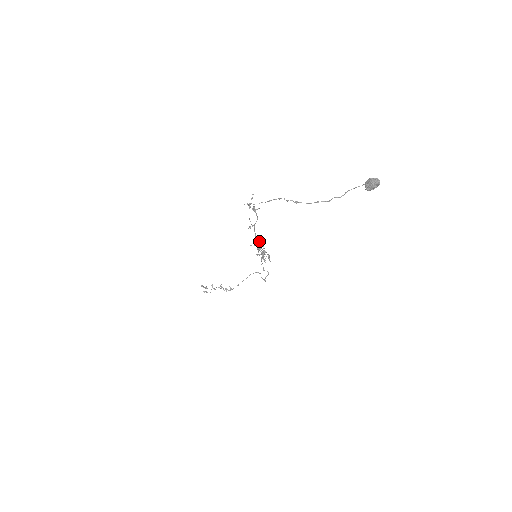
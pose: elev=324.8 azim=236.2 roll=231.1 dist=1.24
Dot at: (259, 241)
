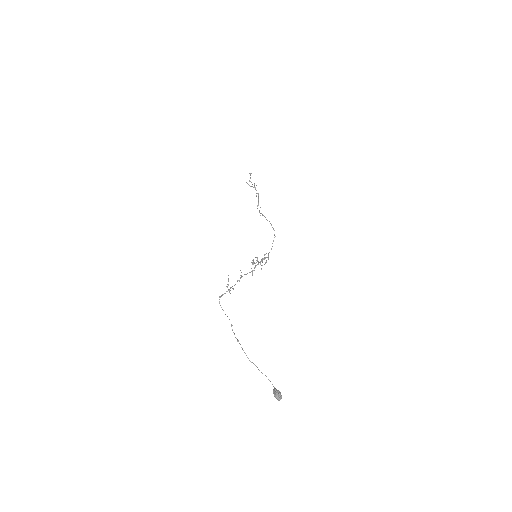
Dot at: (257, 258)
